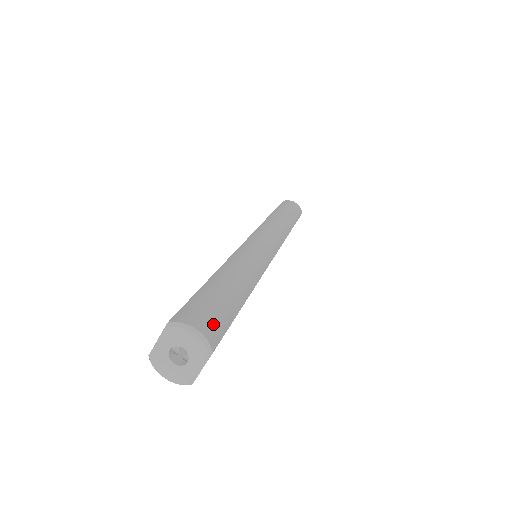
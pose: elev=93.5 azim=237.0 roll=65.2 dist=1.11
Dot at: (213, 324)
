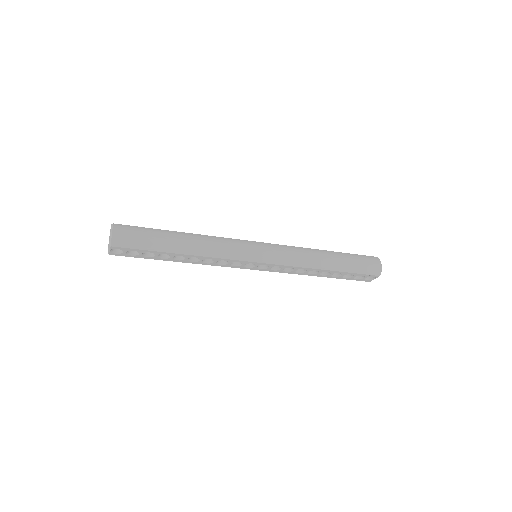
Dot at: (125, 239)
